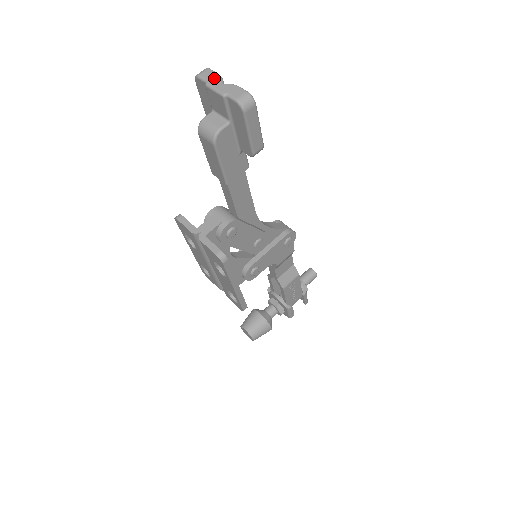
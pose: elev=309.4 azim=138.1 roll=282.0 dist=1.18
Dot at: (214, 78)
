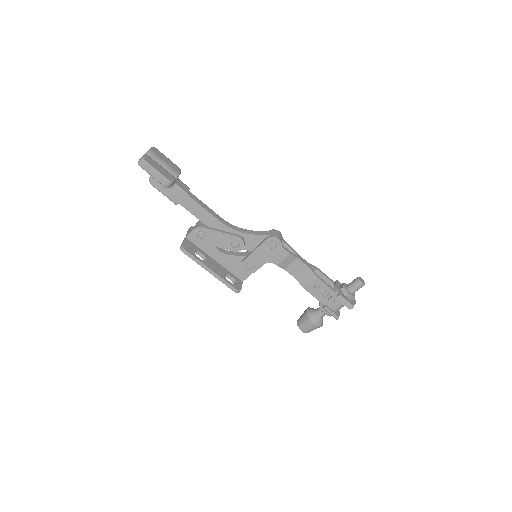
Dot at: (146, 152)
